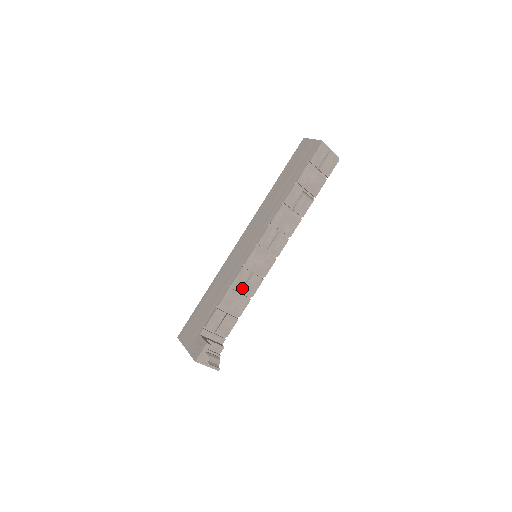
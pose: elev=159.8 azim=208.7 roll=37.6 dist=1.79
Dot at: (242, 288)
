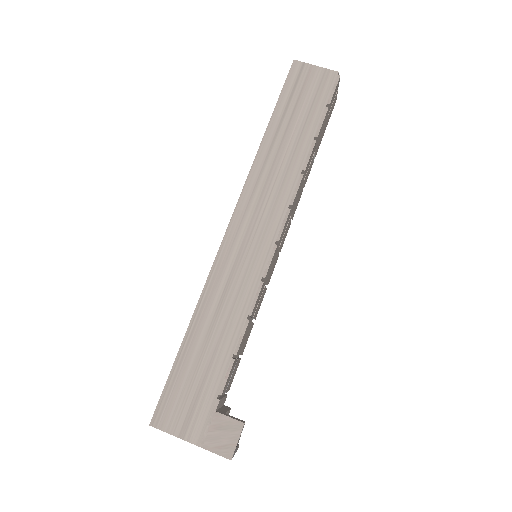
Dot at: occluded
